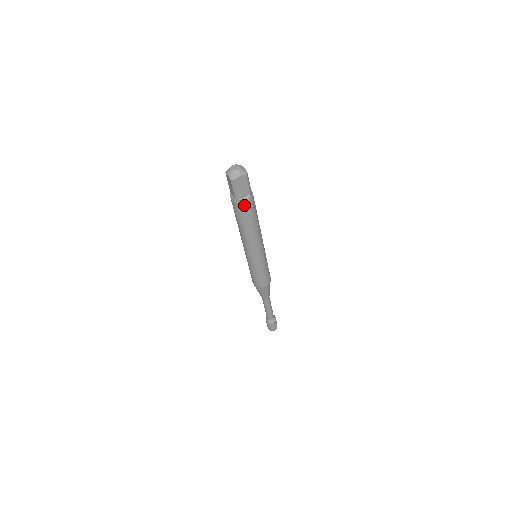
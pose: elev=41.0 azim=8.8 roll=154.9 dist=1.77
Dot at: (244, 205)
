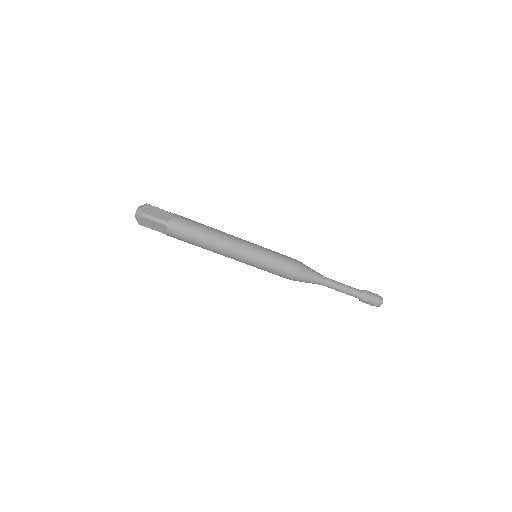
Dot at: (171, 235)
